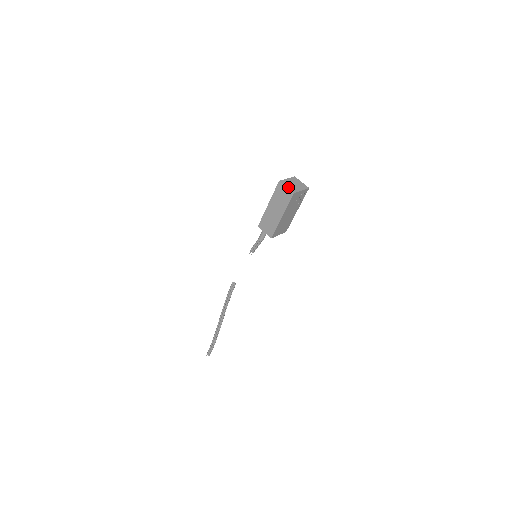
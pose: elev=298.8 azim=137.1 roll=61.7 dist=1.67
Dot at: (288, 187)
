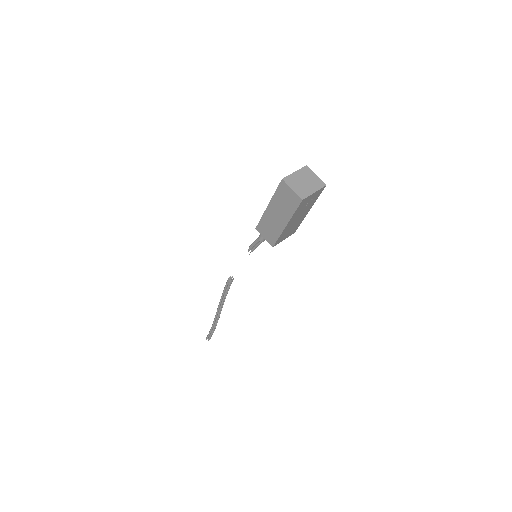
Dot at: (295, 189)
